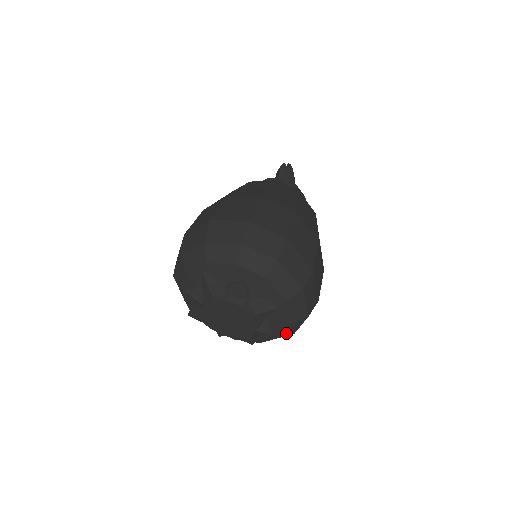
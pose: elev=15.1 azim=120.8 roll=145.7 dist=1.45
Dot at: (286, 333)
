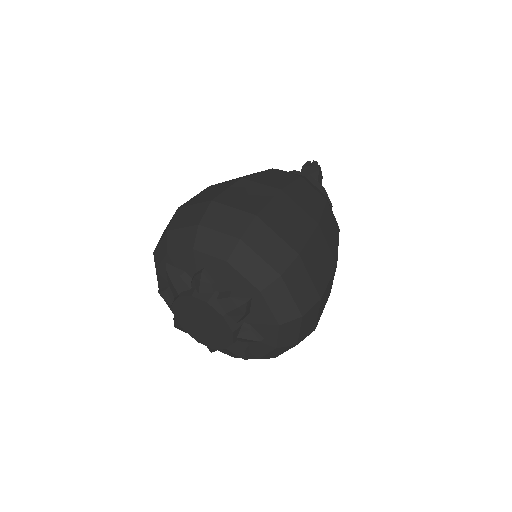
Dot at: (281, 342)
